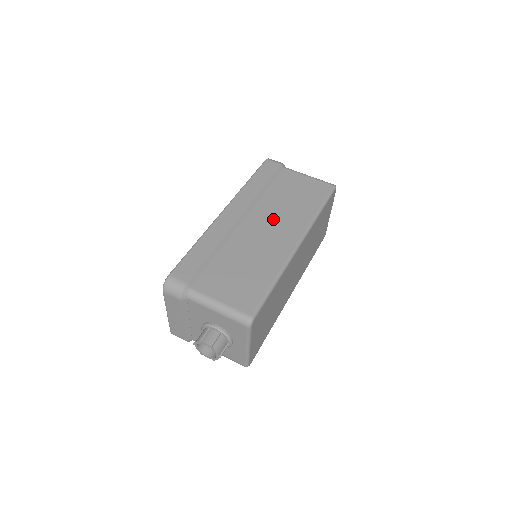
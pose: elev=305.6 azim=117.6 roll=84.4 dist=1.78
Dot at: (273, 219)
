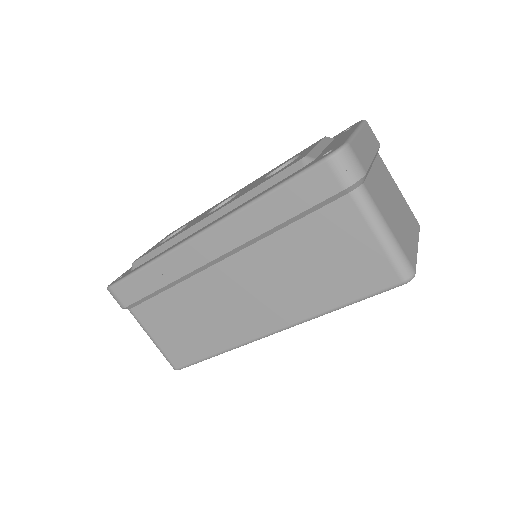
Dot at: (261, 283)
